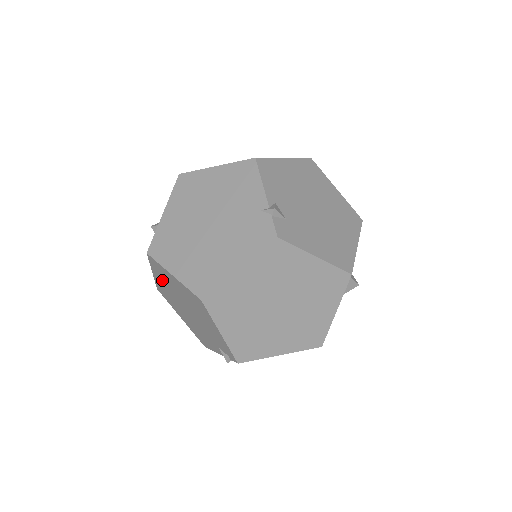
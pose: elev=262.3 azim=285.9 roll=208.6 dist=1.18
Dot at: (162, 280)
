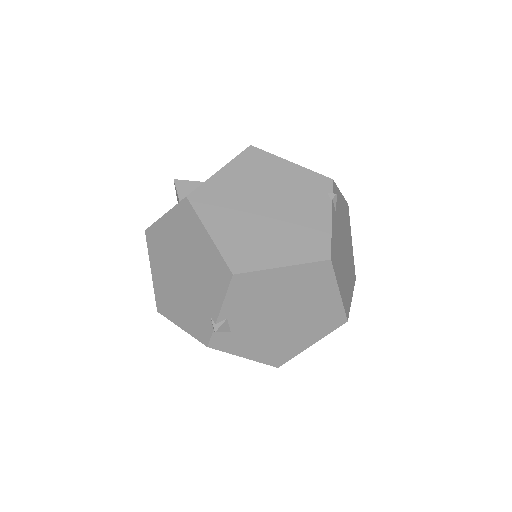
Dot at: occluded
